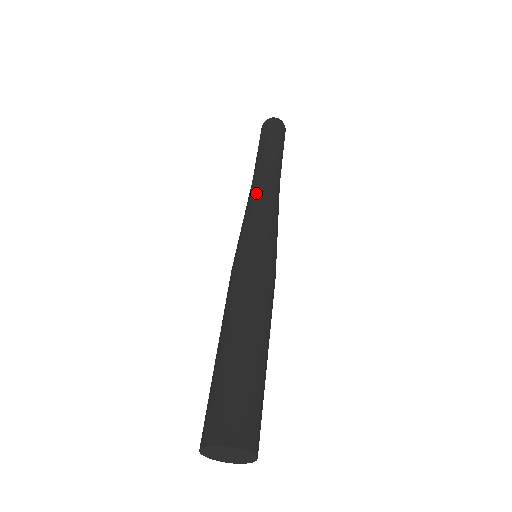
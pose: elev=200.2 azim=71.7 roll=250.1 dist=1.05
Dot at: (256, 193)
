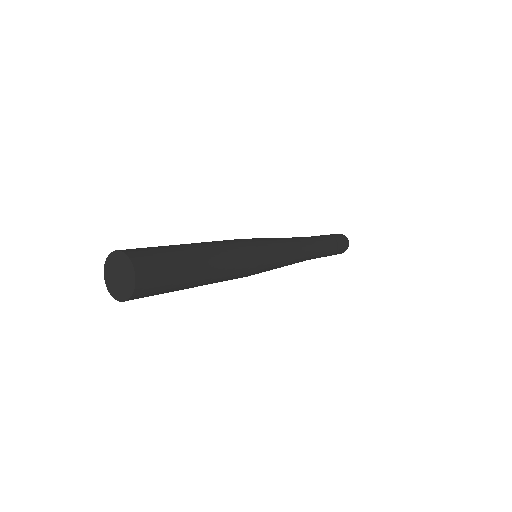
Dot at: occluded
